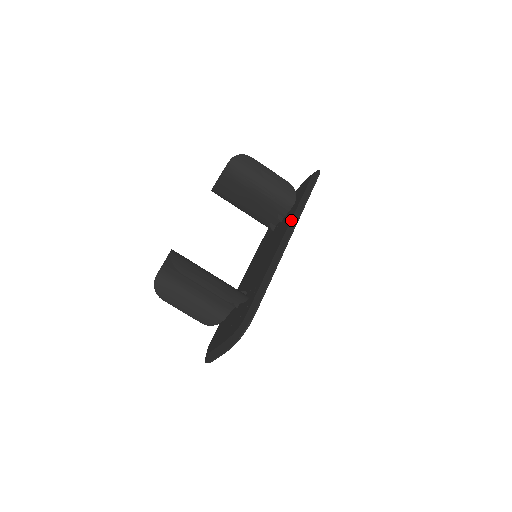
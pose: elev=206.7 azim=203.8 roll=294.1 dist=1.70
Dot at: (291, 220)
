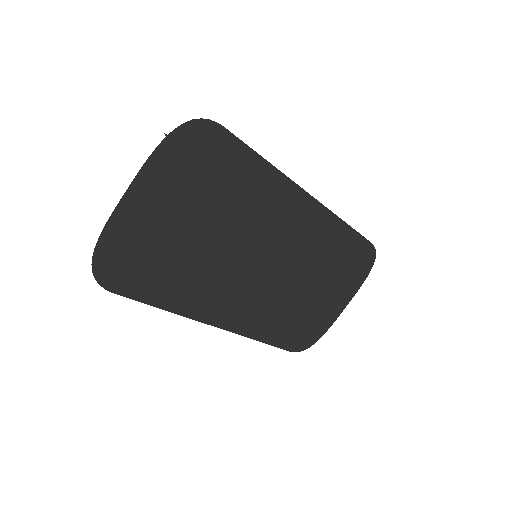
Dot at: occluded
